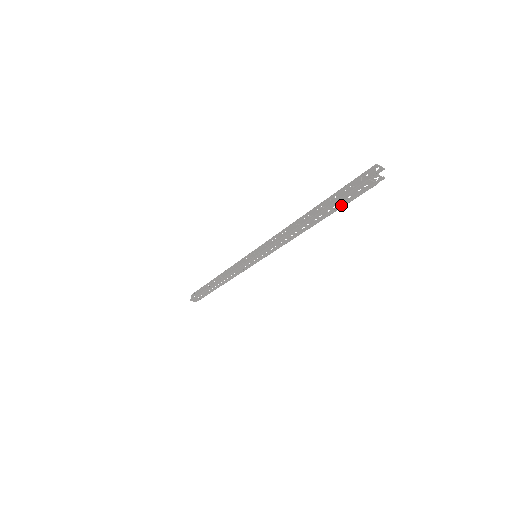
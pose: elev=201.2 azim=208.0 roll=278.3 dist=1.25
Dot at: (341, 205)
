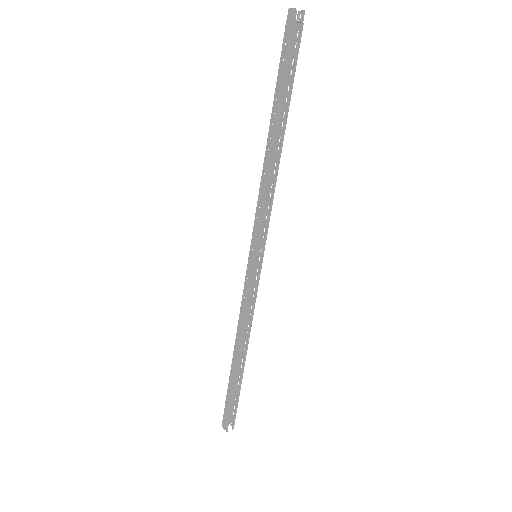
Dot at: (283, 81)
